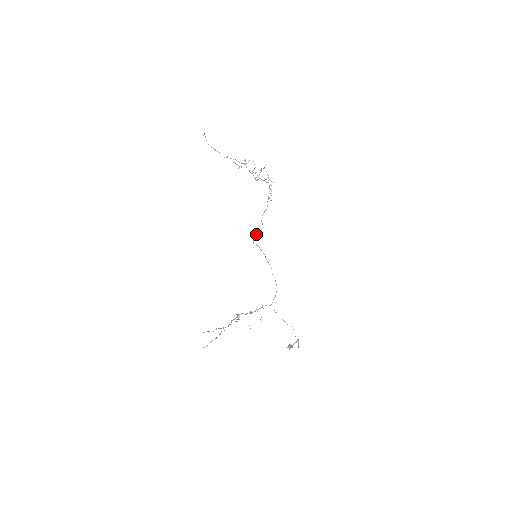
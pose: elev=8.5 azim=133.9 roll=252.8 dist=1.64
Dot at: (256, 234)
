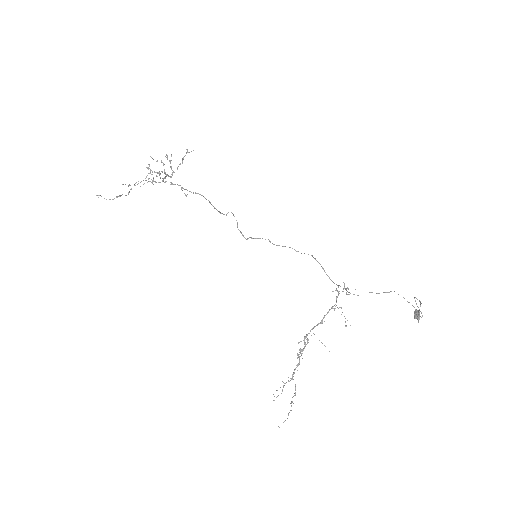
Dot at: occluded
